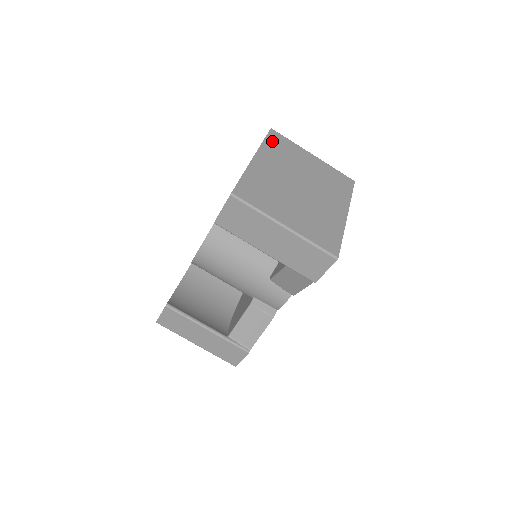
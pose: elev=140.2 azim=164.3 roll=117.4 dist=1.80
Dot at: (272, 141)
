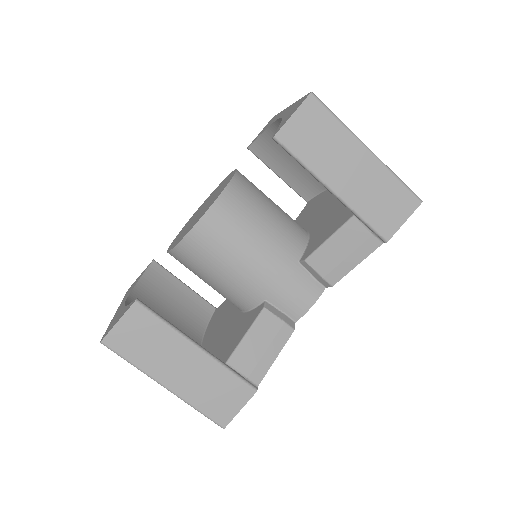
Dot at: occluded
